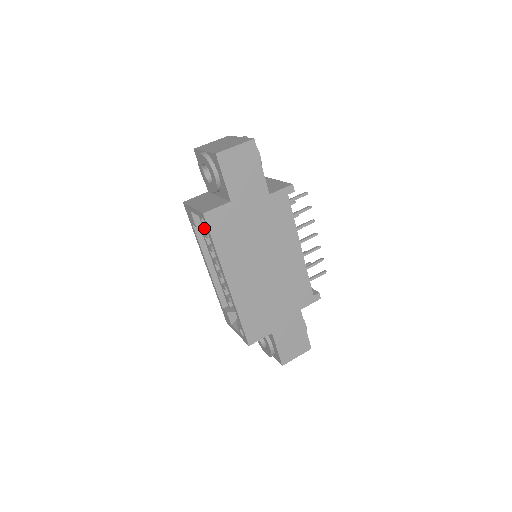
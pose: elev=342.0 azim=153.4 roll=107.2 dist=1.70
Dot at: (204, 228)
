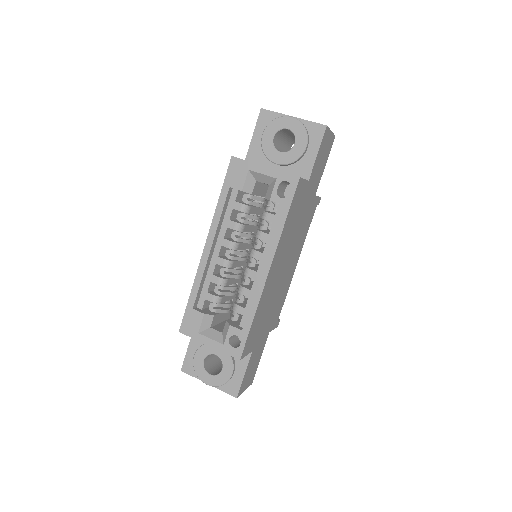
Dot at: (278, 195)
